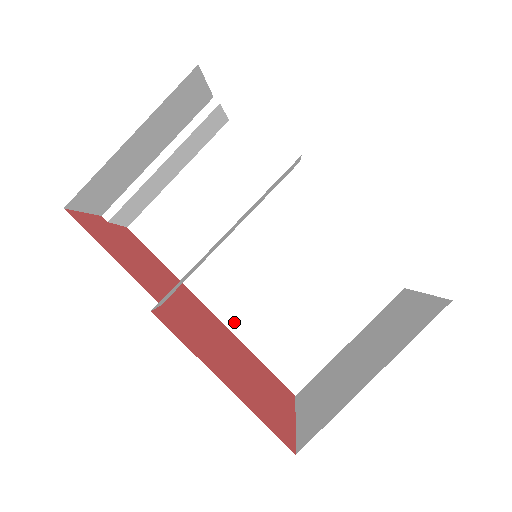
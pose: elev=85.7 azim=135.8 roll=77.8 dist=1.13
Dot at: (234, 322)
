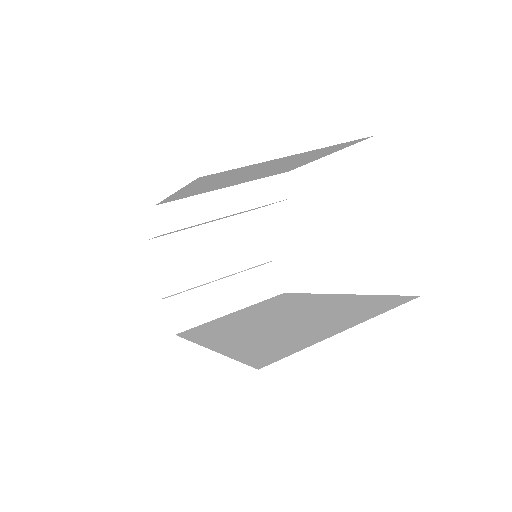
Dot at: (223, 347)
